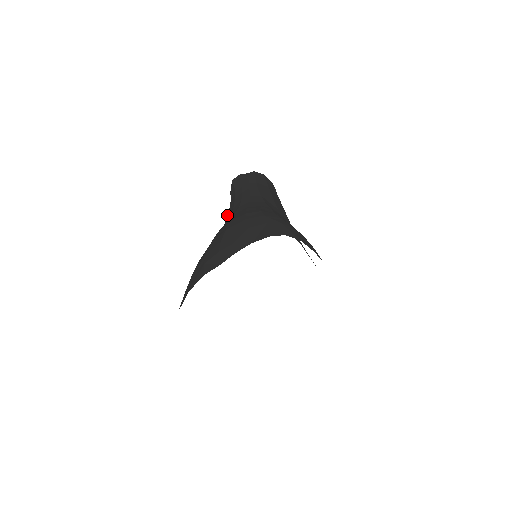
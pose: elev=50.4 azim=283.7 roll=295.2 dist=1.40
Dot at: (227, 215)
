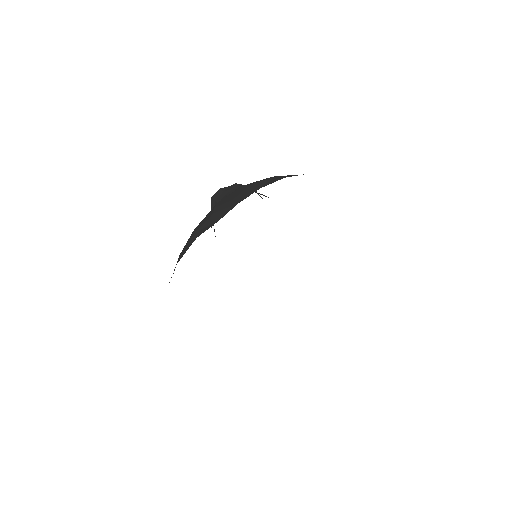
Dot at: occluded
